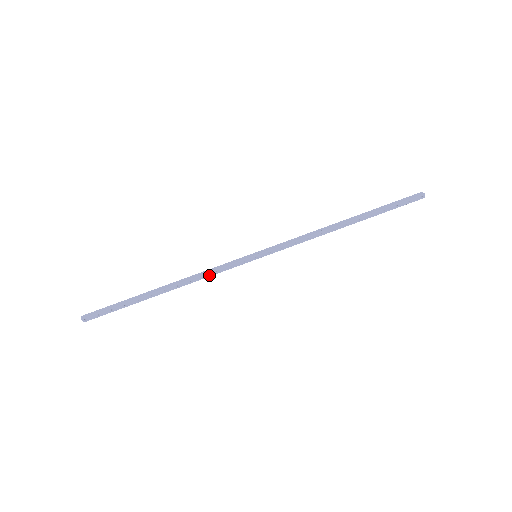
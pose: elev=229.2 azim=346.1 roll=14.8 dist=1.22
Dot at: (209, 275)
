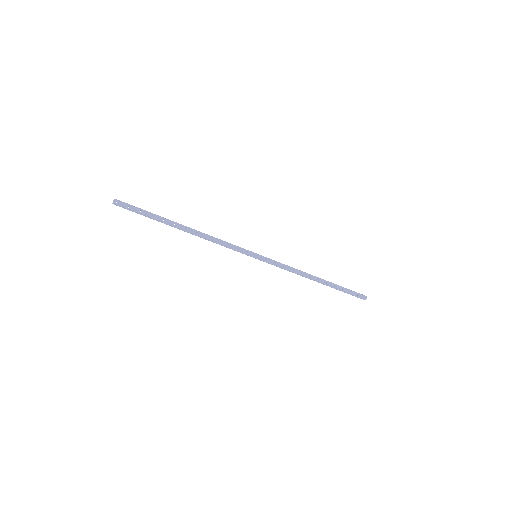
Dot at: (221, 243)
